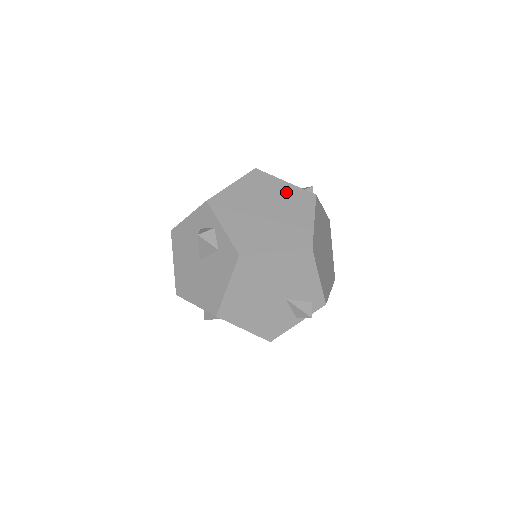
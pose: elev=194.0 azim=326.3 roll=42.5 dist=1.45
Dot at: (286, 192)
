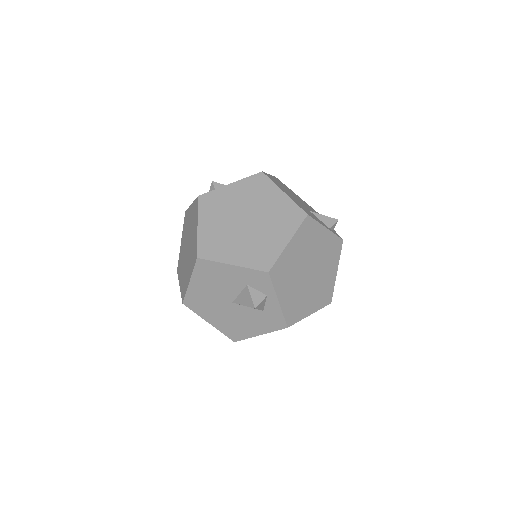
Dot at: (325, 243)
